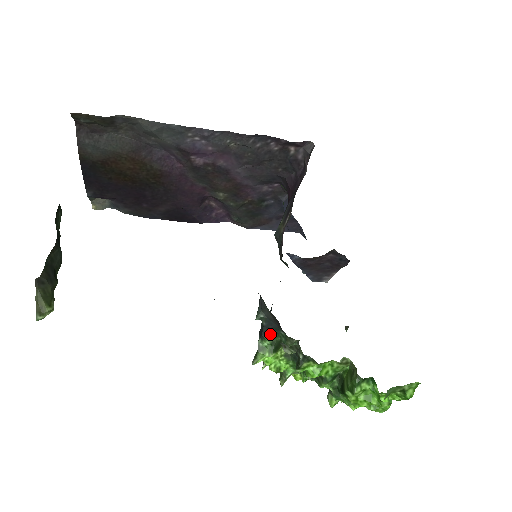
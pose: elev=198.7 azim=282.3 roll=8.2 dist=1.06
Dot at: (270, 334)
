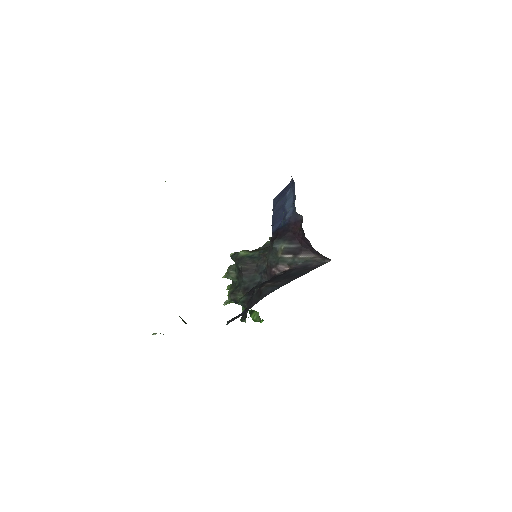
Dot at: occluded
